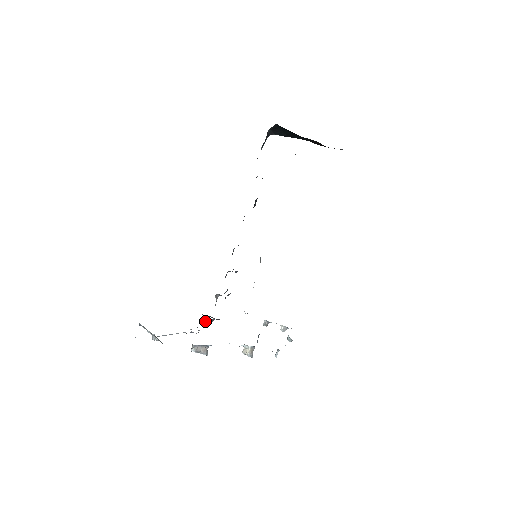
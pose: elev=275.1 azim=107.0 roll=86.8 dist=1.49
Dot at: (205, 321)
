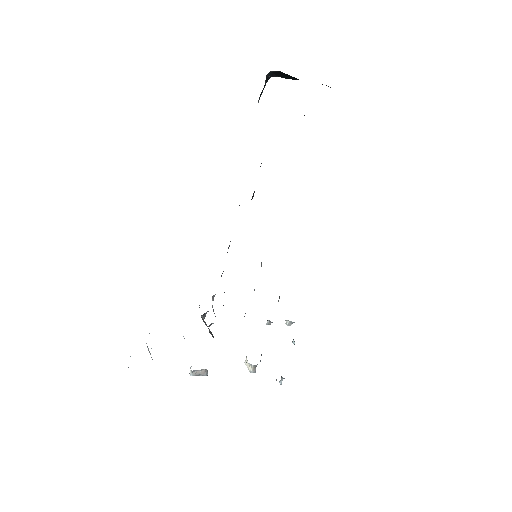
Dot at: (203, 318)
